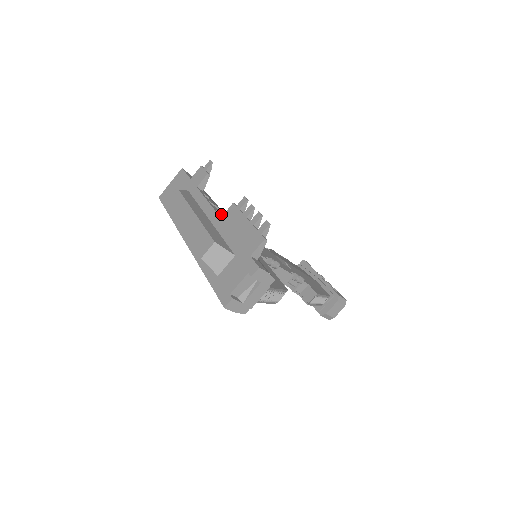
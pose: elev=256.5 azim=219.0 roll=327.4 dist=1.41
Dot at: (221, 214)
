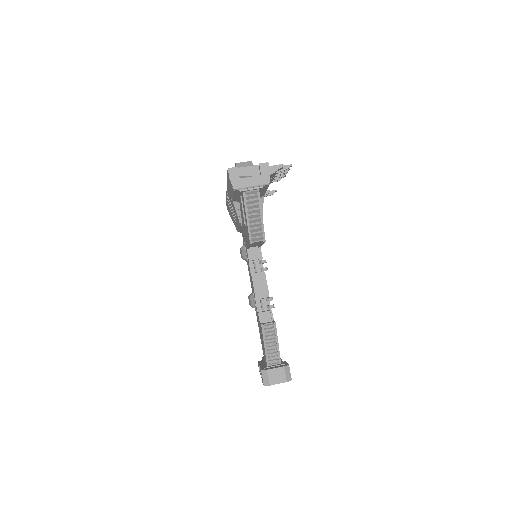
Dot at: occluded
